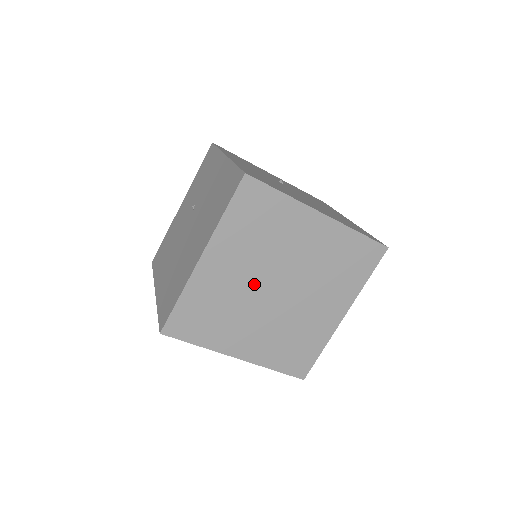
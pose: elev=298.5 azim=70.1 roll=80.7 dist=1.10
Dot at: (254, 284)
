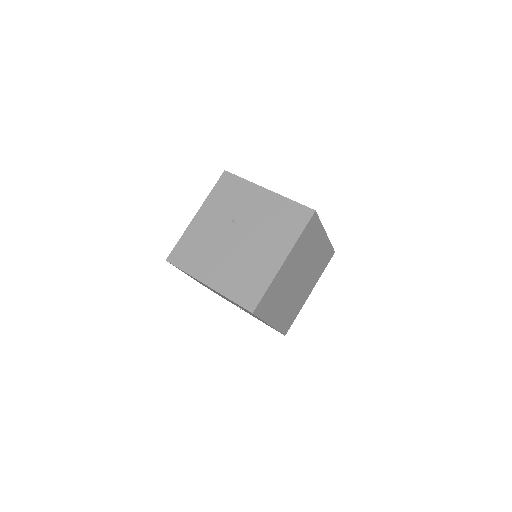
Dot at: (293, 277)
